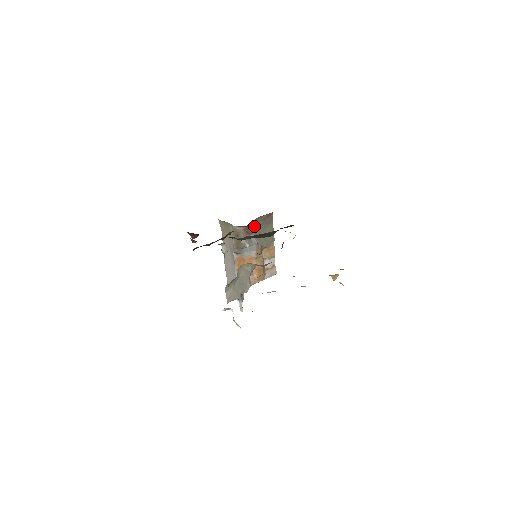
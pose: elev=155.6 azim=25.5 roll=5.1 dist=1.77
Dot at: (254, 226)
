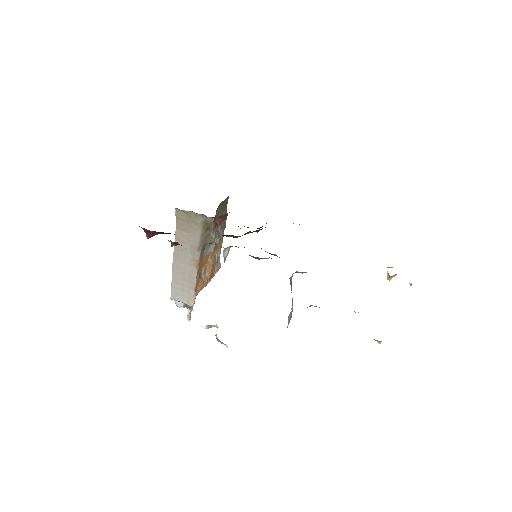
Dot at: (226, 215)
